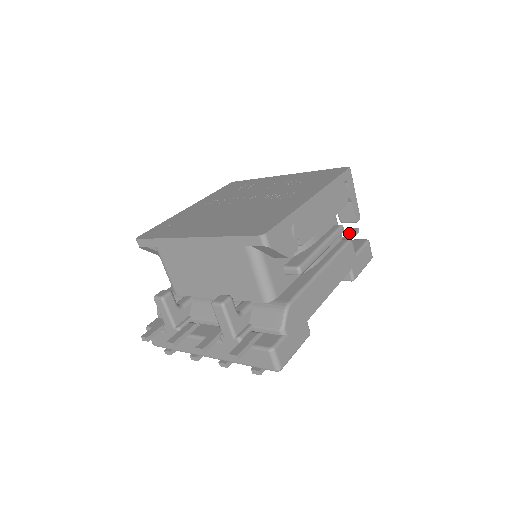
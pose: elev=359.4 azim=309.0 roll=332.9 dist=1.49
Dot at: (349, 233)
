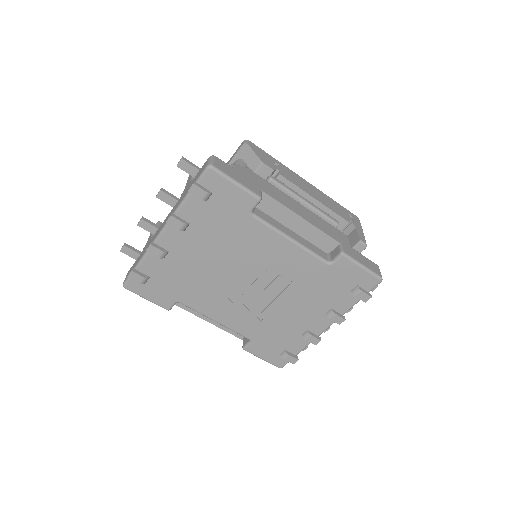
Dot at: occluded
